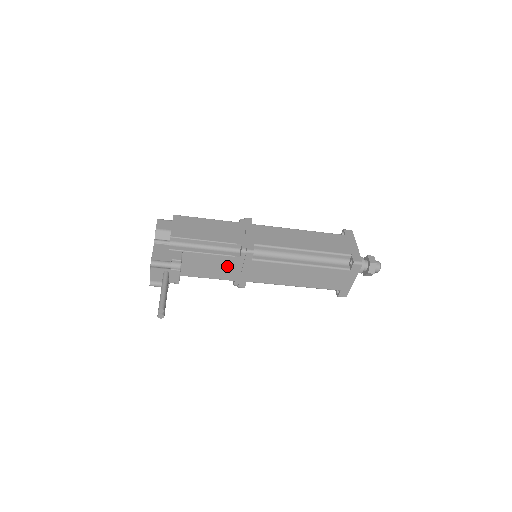
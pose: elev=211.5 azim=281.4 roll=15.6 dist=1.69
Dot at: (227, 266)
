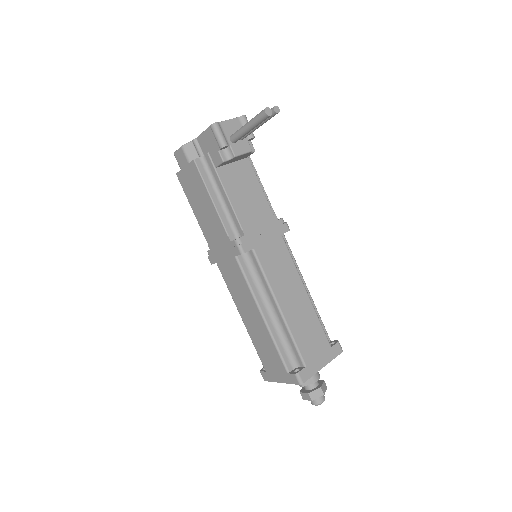
Dot at: (258, 214)
